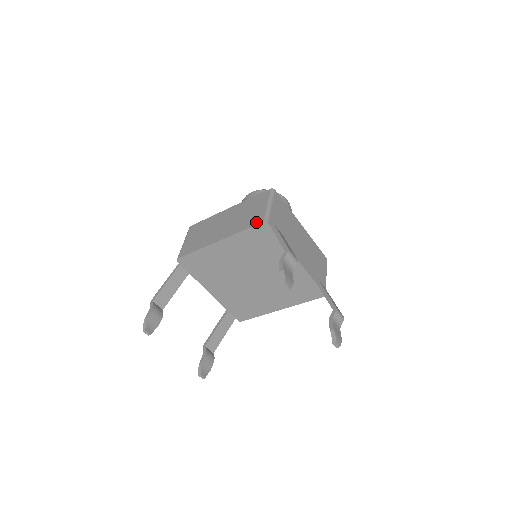
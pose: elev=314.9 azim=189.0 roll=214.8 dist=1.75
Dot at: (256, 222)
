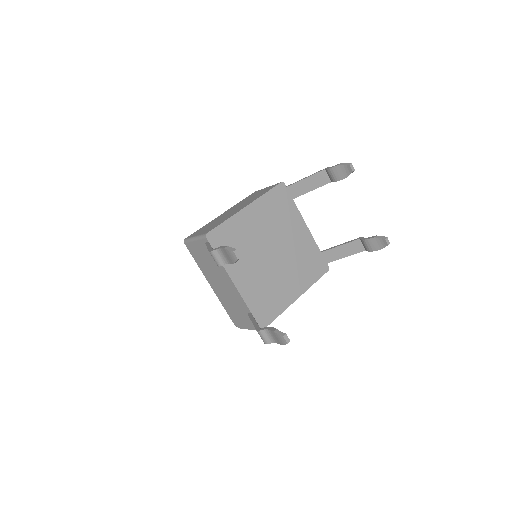
Dot at: (274, 186)
